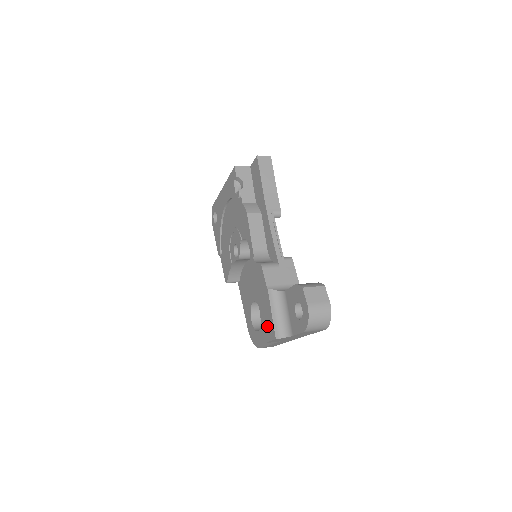
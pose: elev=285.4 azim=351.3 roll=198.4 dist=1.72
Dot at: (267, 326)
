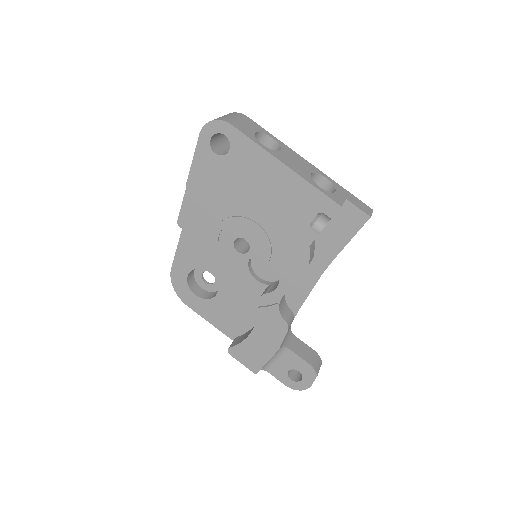
Dot at: (250, 357)
